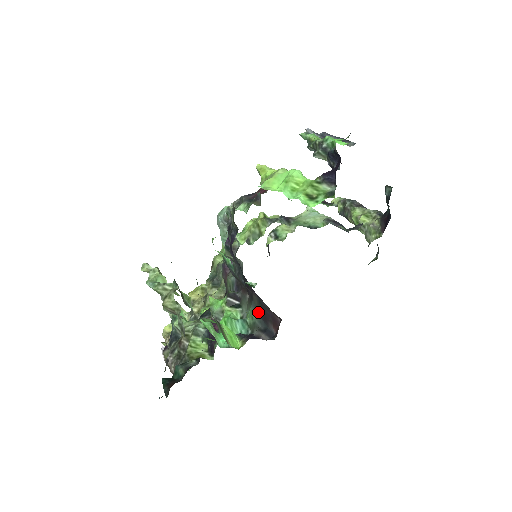
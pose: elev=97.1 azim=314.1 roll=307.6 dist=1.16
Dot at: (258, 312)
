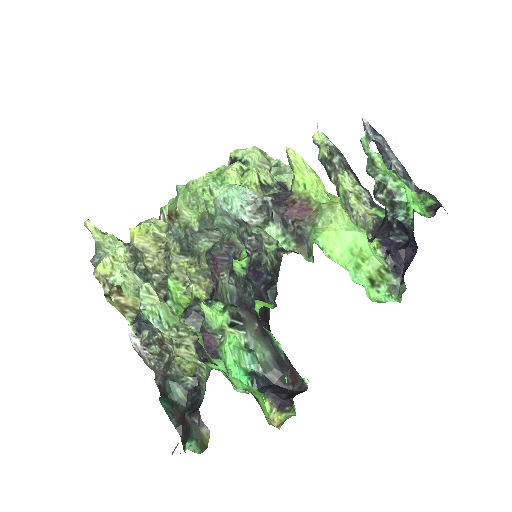
Dot at: (272, 354)
